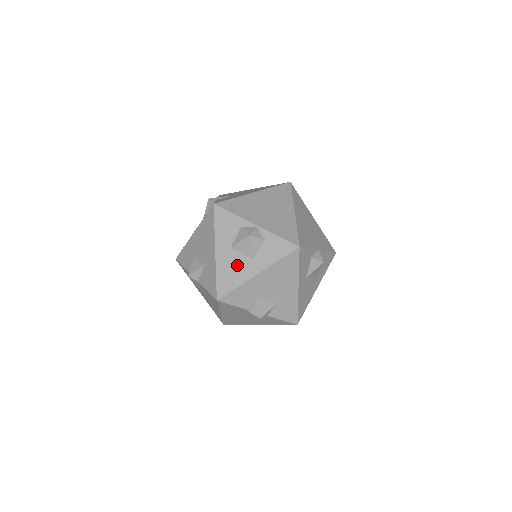
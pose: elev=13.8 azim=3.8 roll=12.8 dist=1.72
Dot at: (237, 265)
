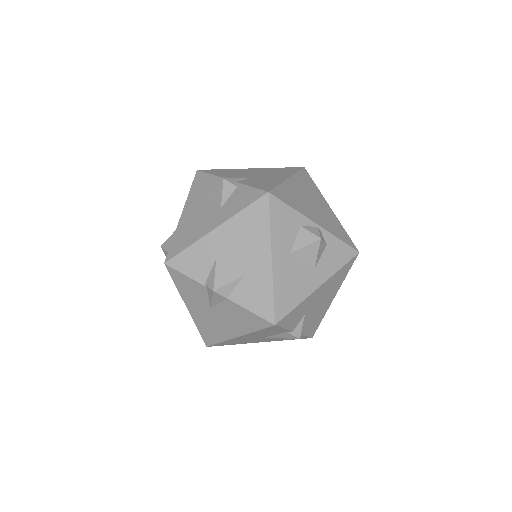
Dot at: (298, 276)
